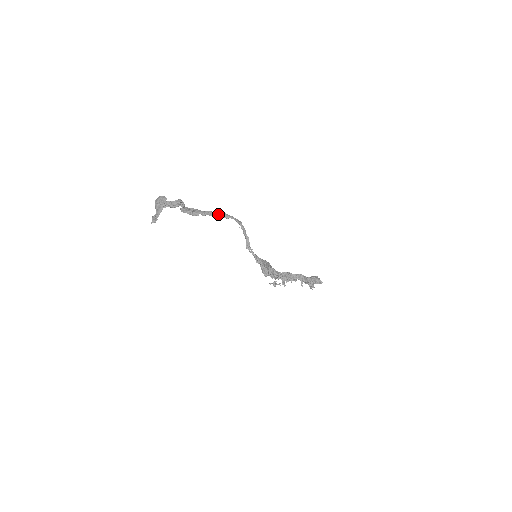
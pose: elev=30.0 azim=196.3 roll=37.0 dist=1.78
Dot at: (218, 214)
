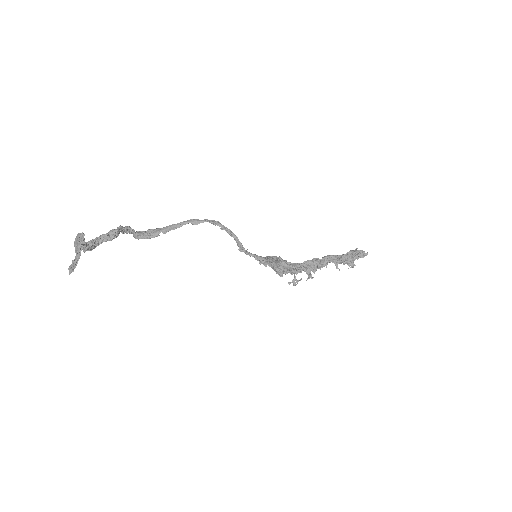
Dot at: (184, 224)
